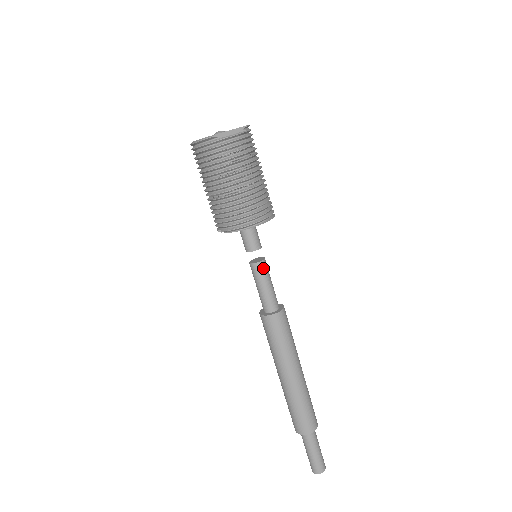
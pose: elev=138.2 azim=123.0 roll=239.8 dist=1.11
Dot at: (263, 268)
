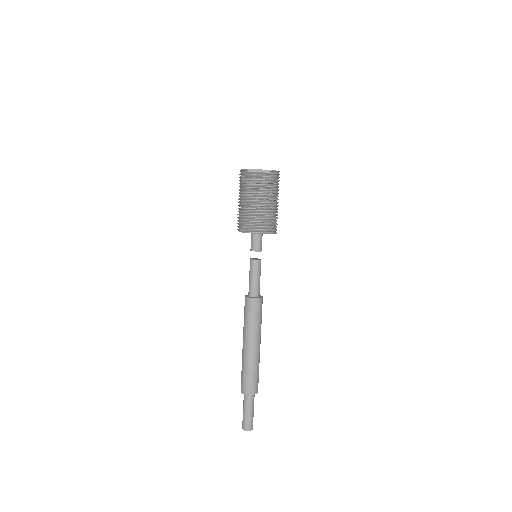
Dot at: (255, 265)
